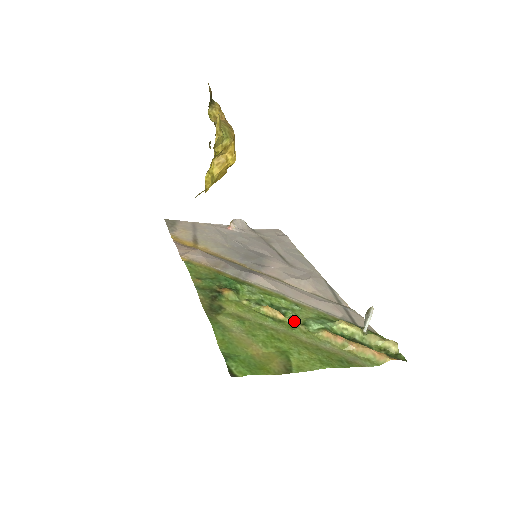
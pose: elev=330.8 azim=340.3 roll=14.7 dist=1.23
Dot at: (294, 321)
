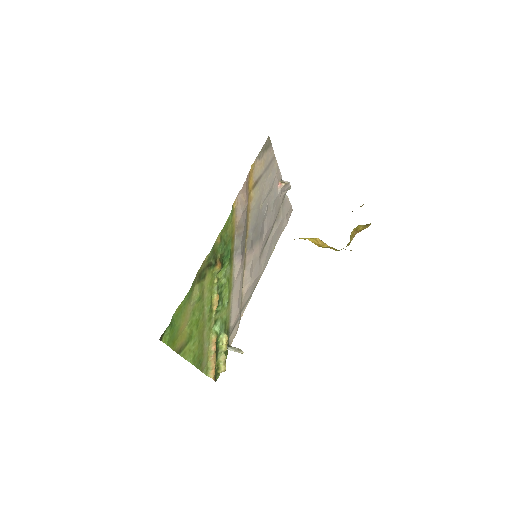
Dot at: (215, 315)
